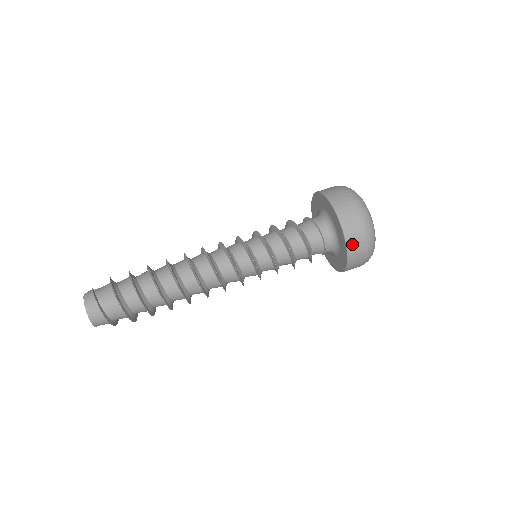
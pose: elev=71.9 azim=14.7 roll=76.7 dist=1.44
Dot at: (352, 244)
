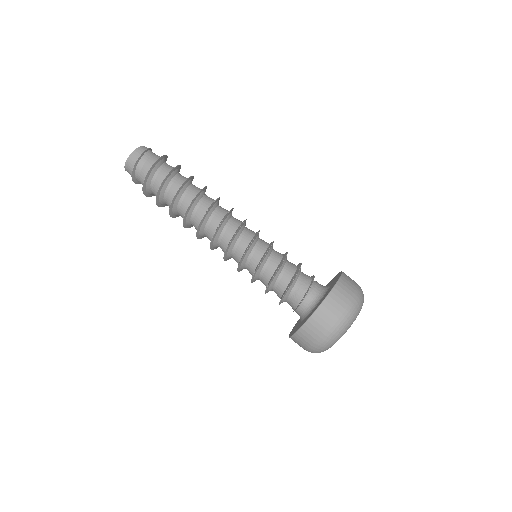
Dot at: (299, 338)
